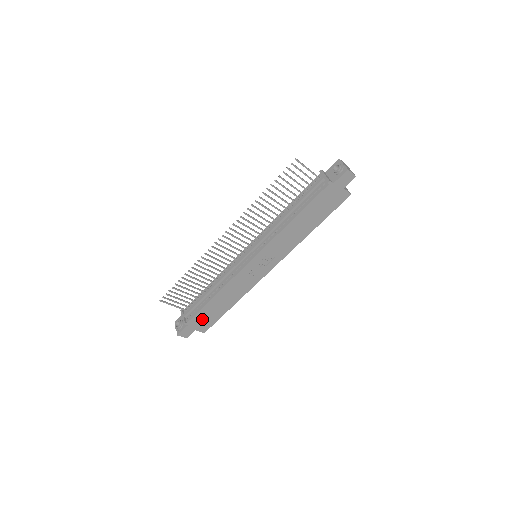
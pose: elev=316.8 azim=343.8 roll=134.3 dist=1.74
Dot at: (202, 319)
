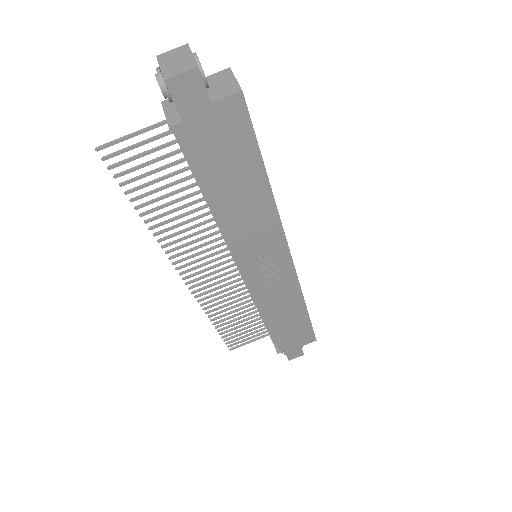
Dot at: (291, 338)
